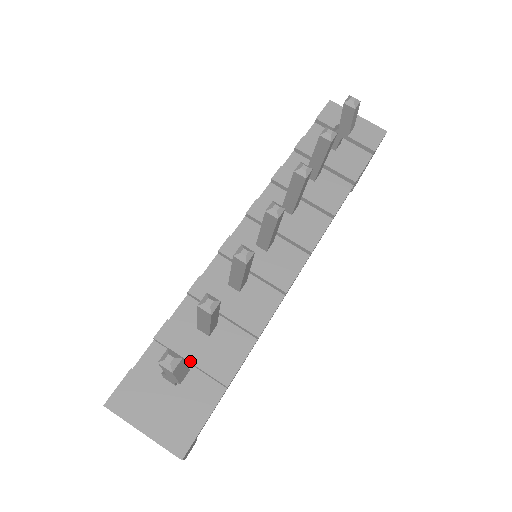
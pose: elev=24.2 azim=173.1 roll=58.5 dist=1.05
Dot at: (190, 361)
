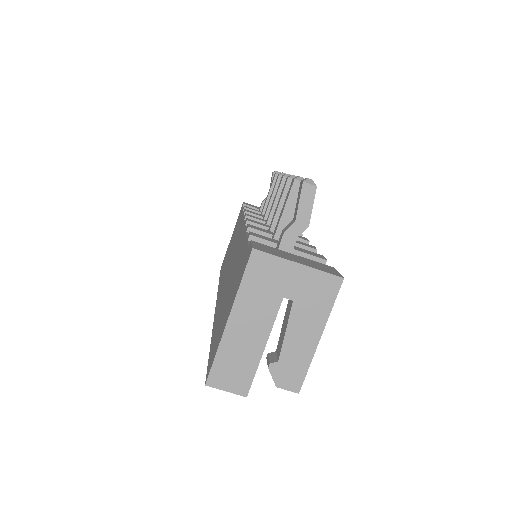
Dot at: occluded
